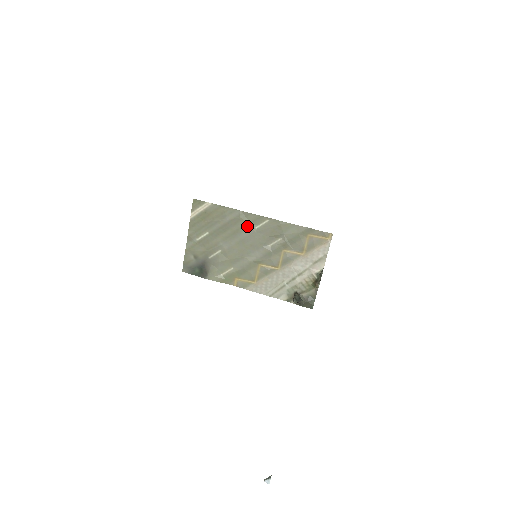
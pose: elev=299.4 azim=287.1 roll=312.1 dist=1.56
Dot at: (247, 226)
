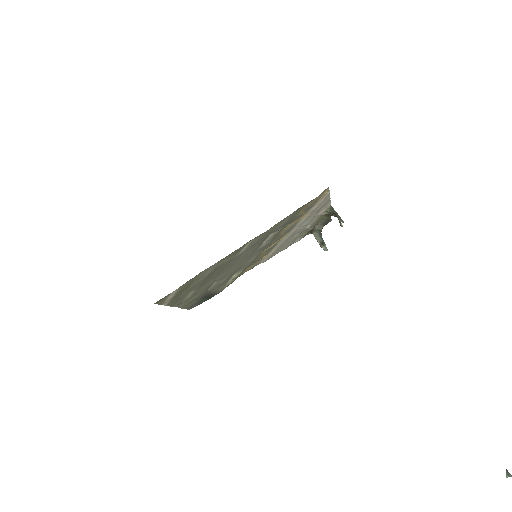
Dot at: (231, 260)
